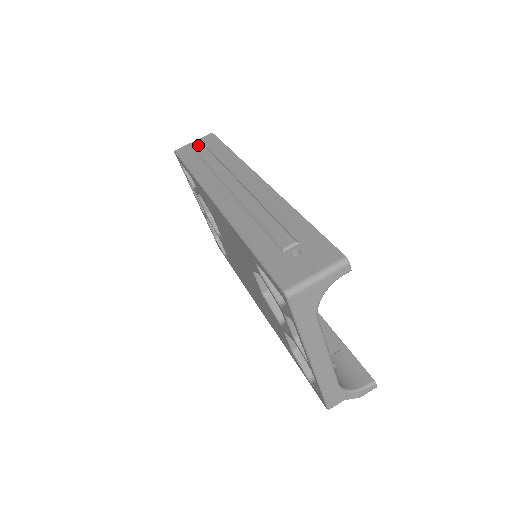
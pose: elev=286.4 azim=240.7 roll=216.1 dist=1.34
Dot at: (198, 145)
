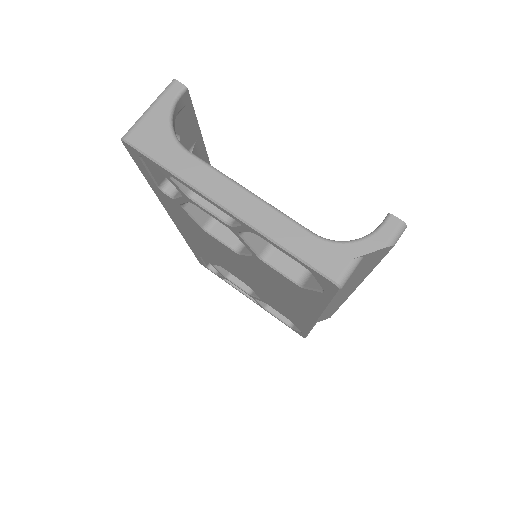
Dot at: occluded
